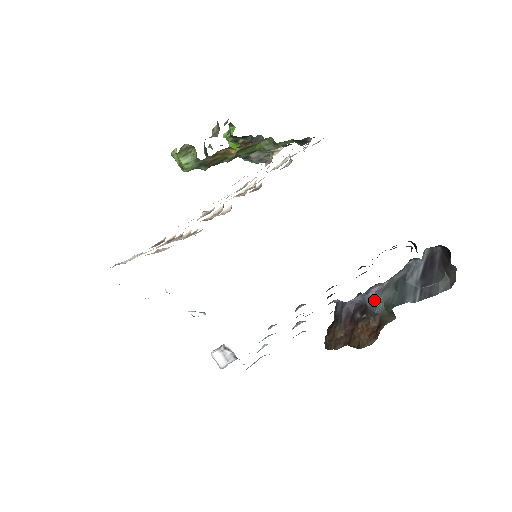
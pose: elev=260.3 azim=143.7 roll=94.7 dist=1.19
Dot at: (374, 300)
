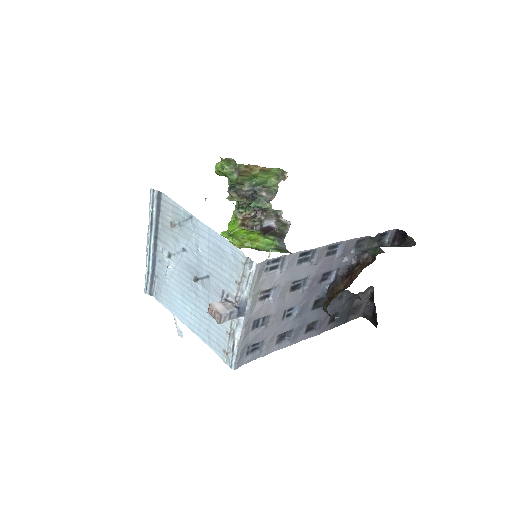
Dot at: (363, 251)
